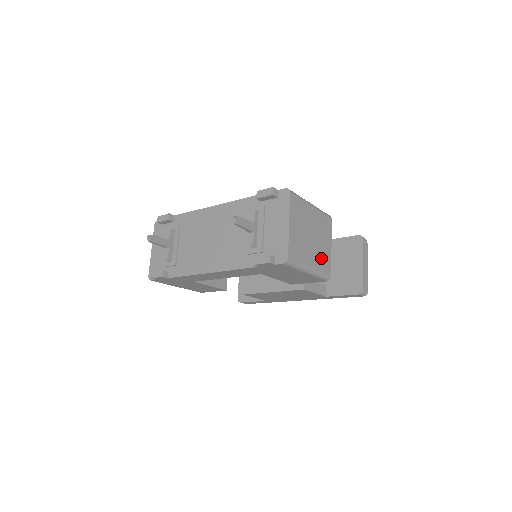
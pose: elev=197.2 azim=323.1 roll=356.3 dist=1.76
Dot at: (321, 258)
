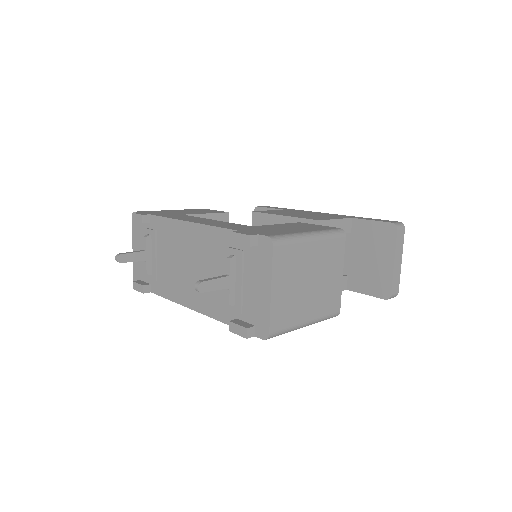
Dot at: (325, 300)
